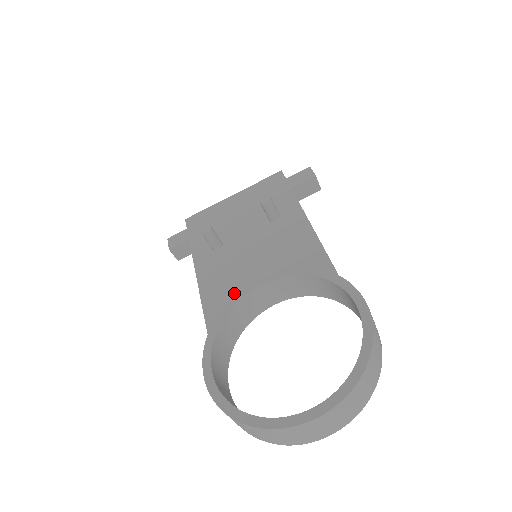
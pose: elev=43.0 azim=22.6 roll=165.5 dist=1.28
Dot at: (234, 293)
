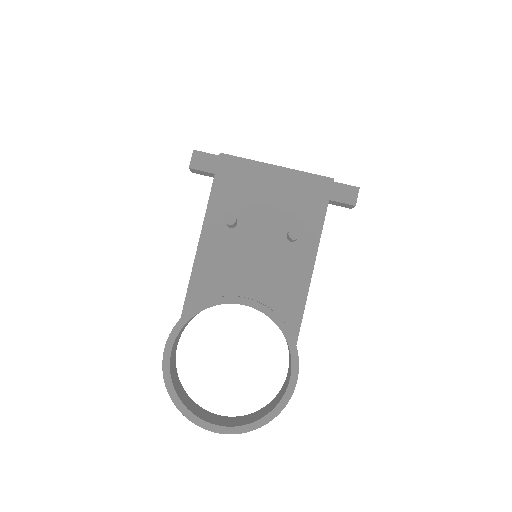
Dot at: (219, 290)
